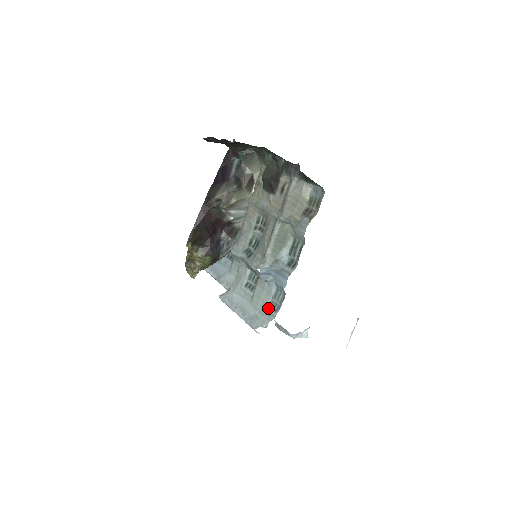
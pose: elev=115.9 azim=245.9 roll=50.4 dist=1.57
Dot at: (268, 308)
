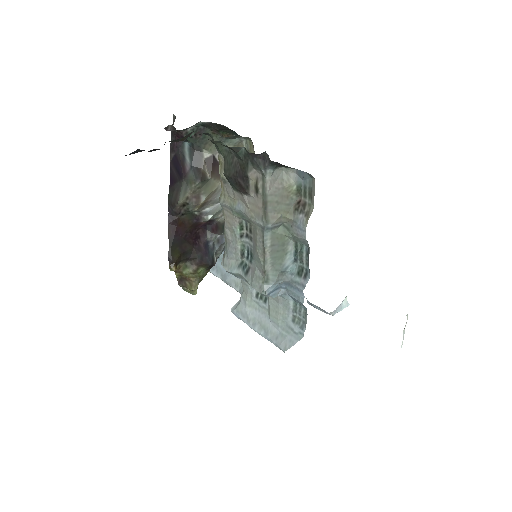
Dot at: (292, 324)
